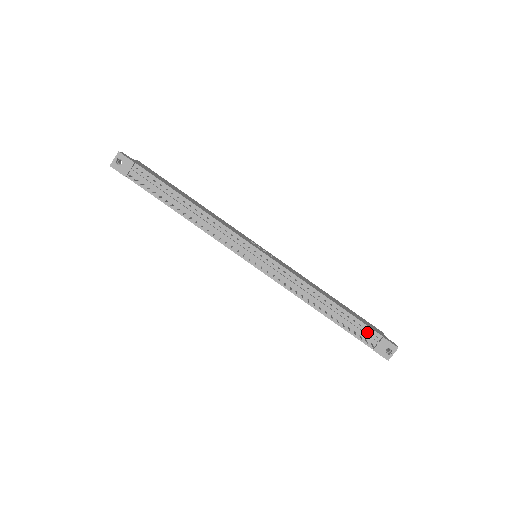
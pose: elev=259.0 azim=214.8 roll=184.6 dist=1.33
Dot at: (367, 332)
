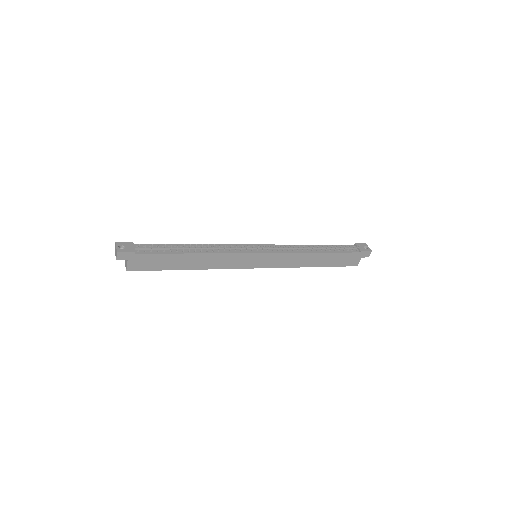
Dot at: (347, 247)
